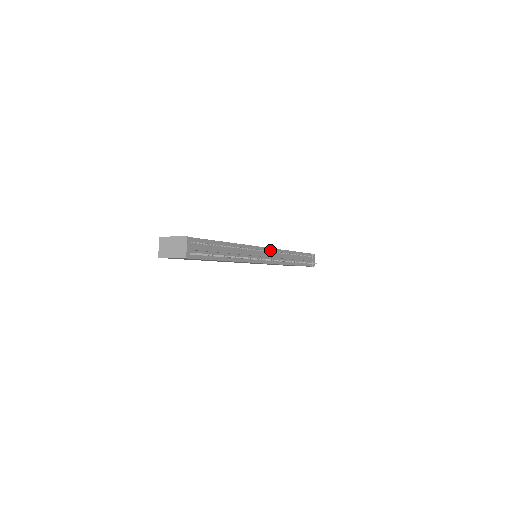
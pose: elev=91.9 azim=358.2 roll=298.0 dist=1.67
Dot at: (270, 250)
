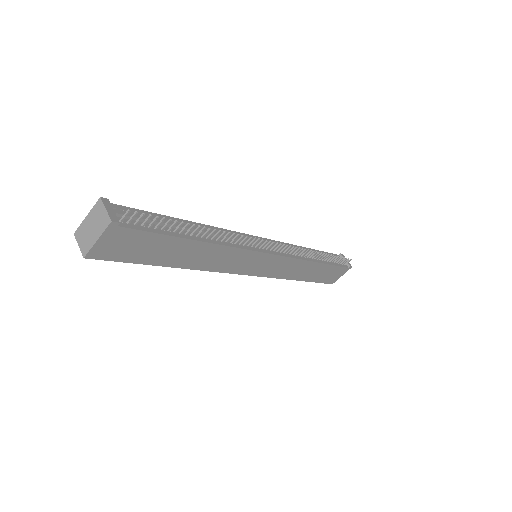
Dot at: occluded
